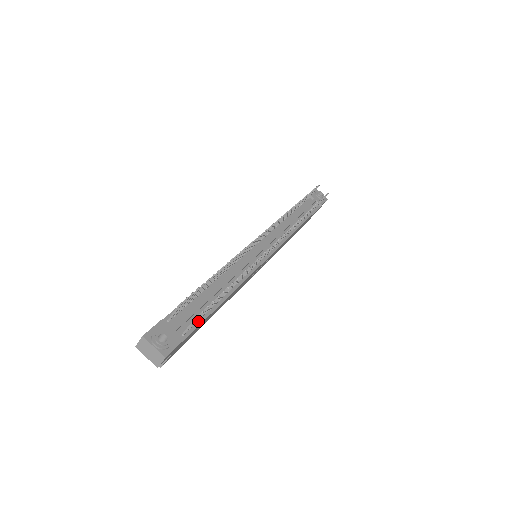
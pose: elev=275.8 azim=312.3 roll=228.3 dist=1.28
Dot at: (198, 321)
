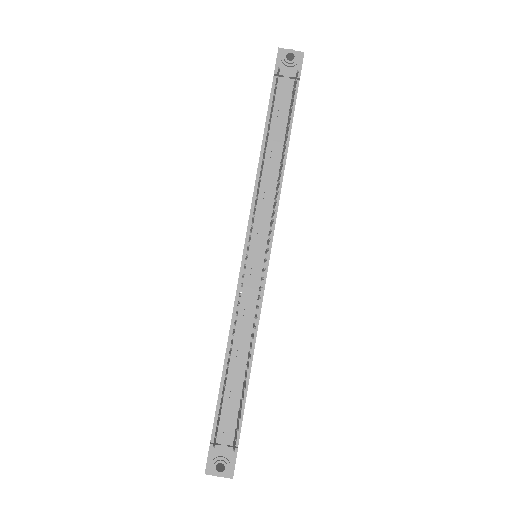
Dot at: occluded
